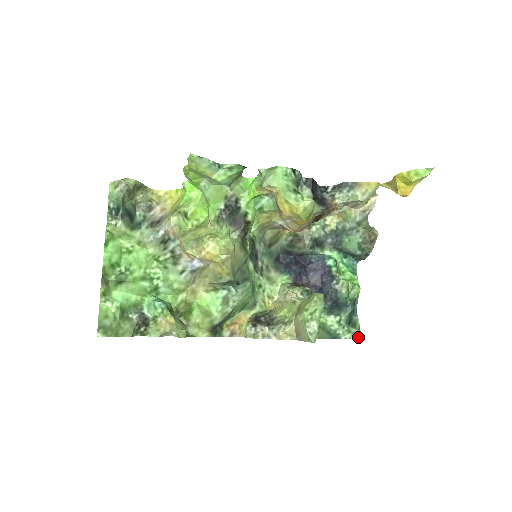
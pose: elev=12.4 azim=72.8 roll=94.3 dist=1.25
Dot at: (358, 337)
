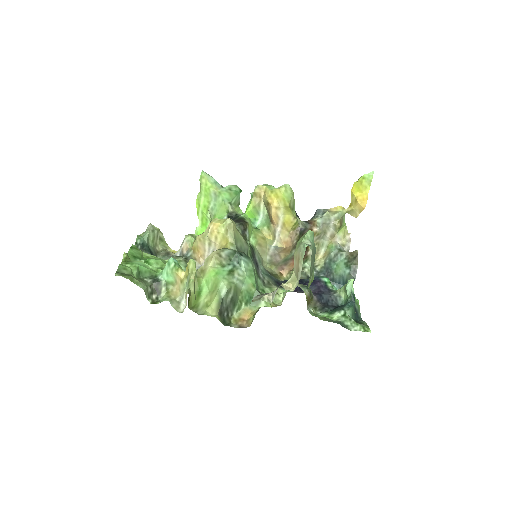
Dot at: (368, 331)
